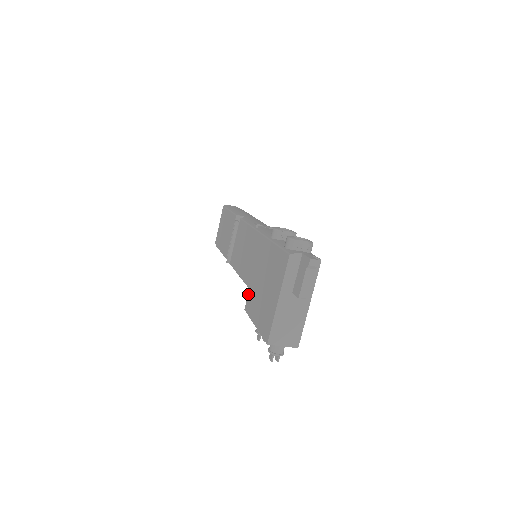
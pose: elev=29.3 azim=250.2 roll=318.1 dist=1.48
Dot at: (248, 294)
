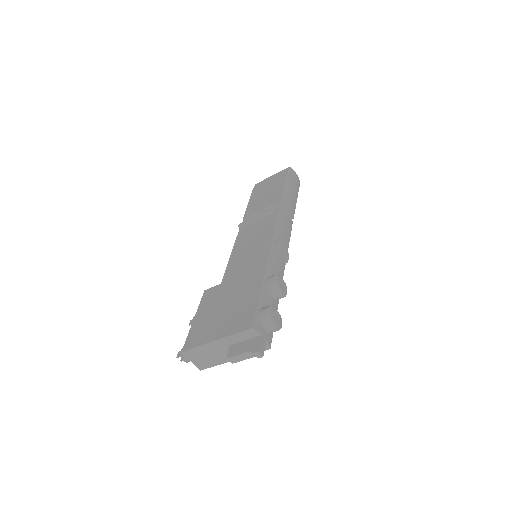
Dot at: (217, 286)
